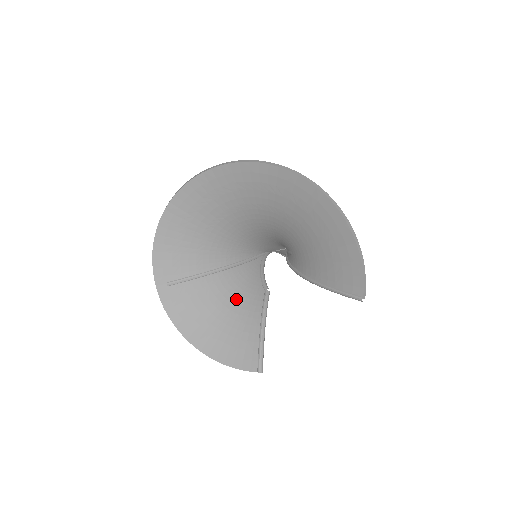
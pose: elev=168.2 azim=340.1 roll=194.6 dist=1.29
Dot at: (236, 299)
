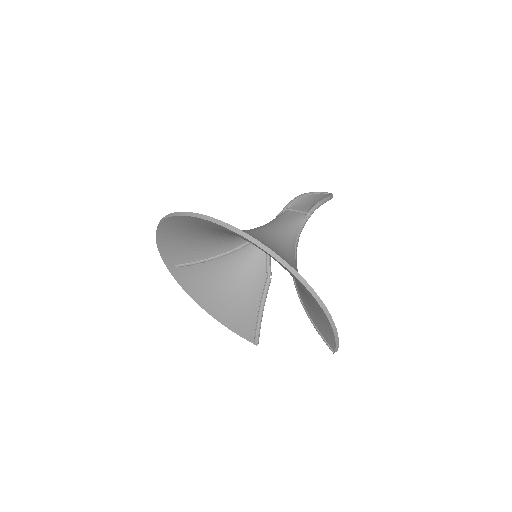
Dot at: (240, 279)
